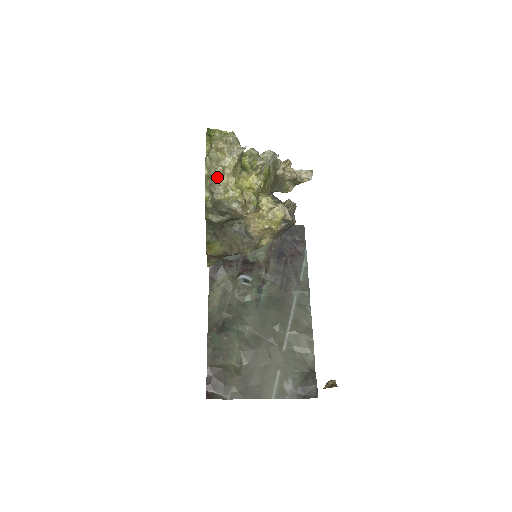
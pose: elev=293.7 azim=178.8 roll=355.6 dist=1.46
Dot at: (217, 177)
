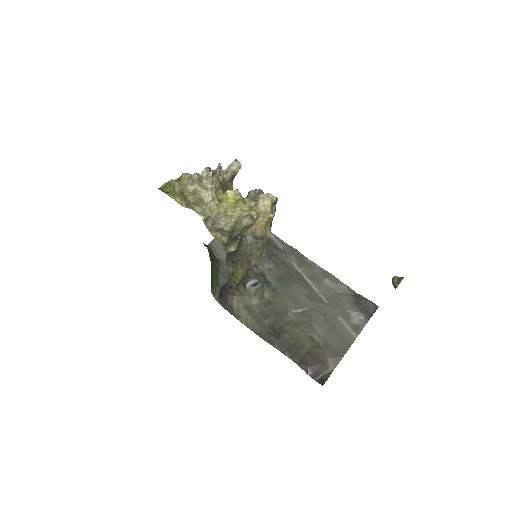
Dot at: (216, 213)
